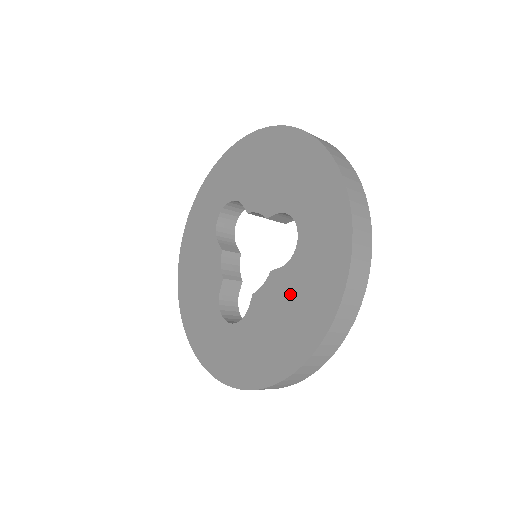
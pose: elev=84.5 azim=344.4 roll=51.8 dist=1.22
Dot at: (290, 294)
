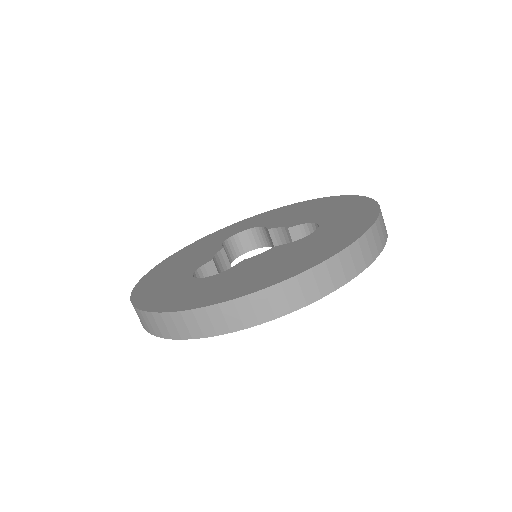
Dot at: (291, 252)
